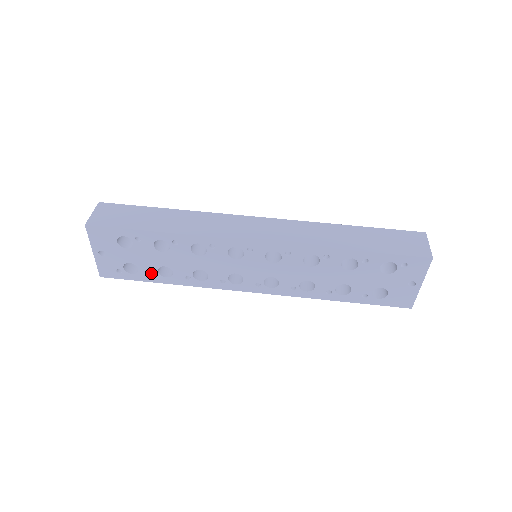
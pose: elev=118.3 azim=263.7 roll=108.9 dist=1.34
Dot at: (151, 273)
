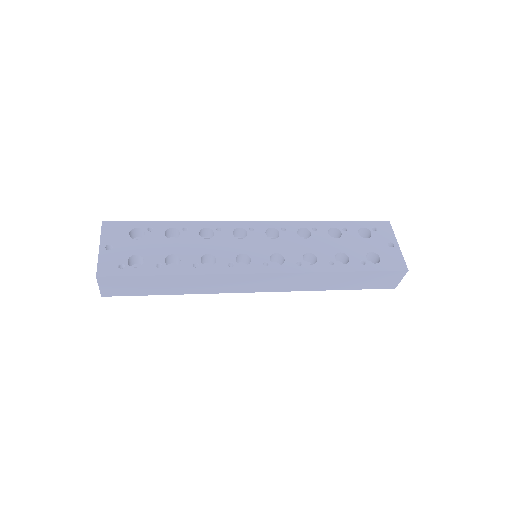
Dot at: (156, 267)
